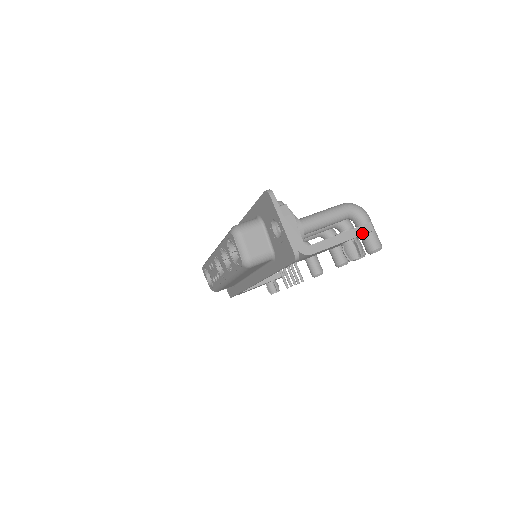
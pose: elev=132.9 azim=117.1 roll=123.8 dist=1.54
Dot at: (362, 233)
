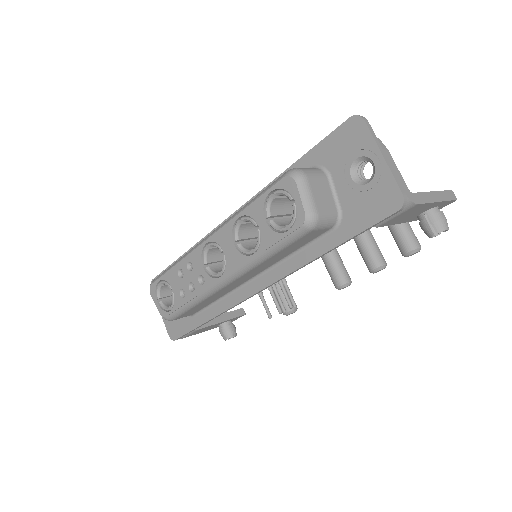
Dot at: (450, 198)
